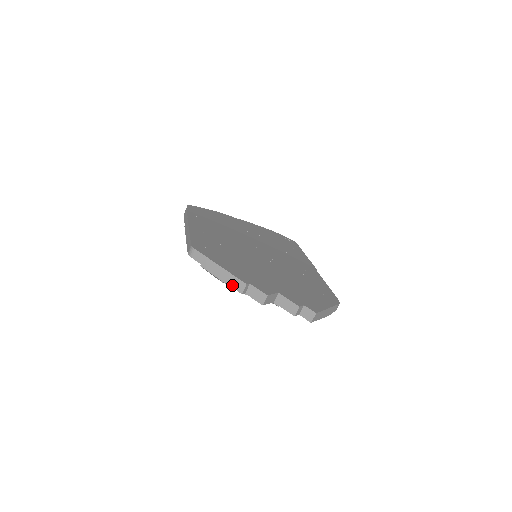
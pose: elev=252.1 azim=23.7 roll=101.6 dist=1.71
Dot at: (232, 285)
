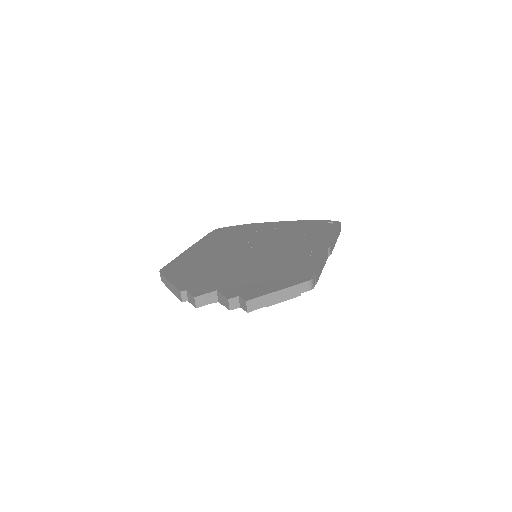
Dot at: (177, 296)
